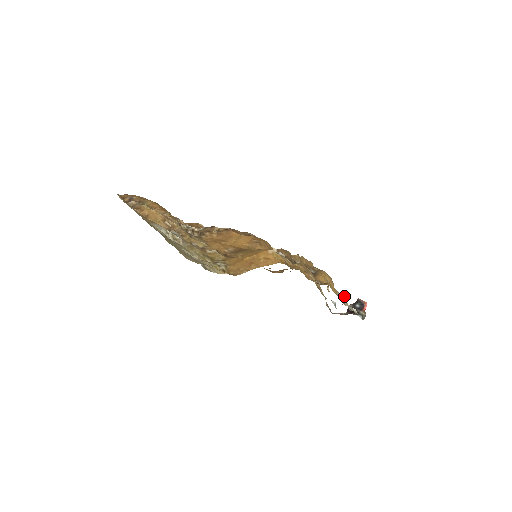
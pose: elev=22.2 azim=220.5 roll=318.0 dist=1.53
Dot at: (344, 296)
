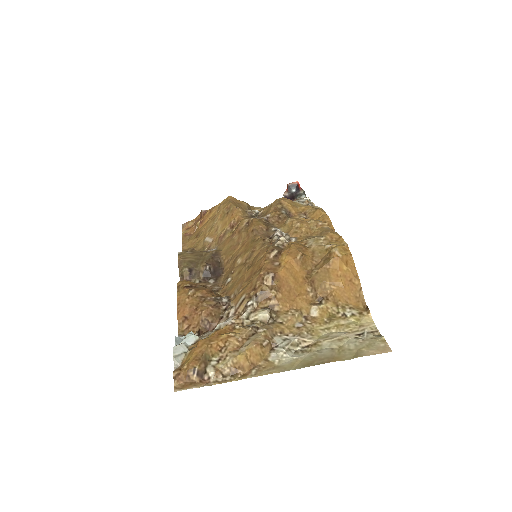
Dot at: (306, 200)
